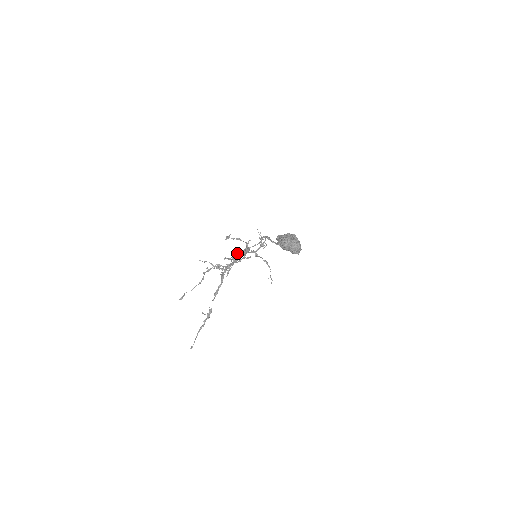
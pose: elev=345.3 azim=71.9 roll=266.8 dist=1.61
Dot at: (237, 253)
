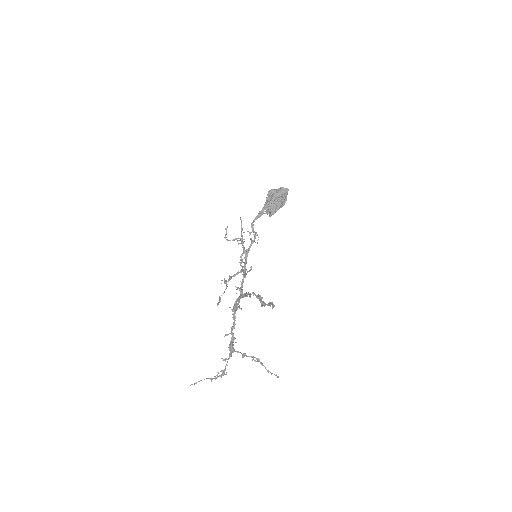
Dot at: (228, 334)
